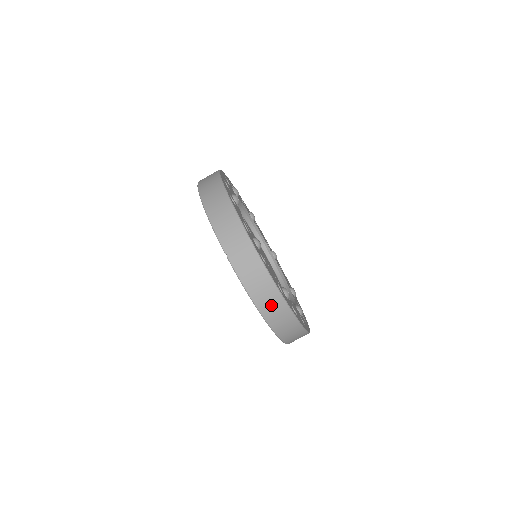
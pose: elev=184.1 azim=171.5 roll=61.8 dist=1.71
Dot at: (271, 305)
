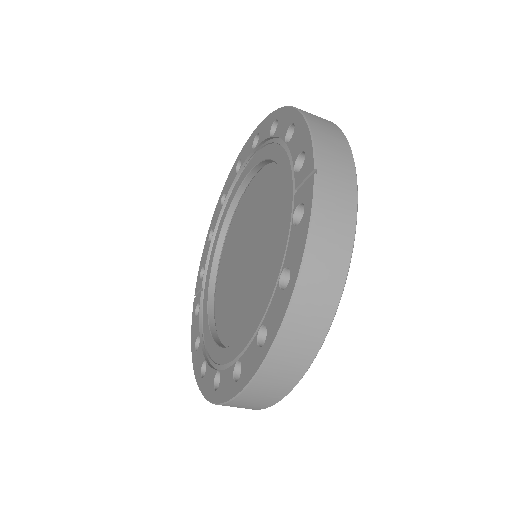
Dot at: (318, 293)
